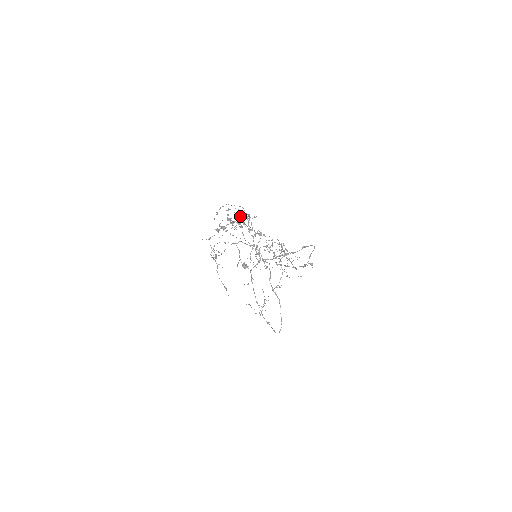
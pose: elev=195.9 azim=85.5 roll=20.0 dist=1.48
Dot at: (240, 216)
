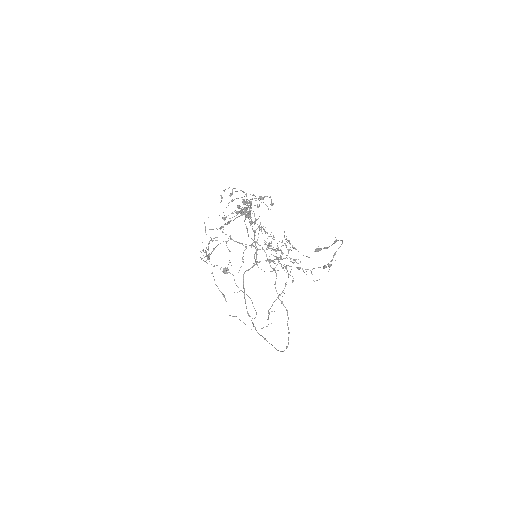
Dot at: (260, 198)
